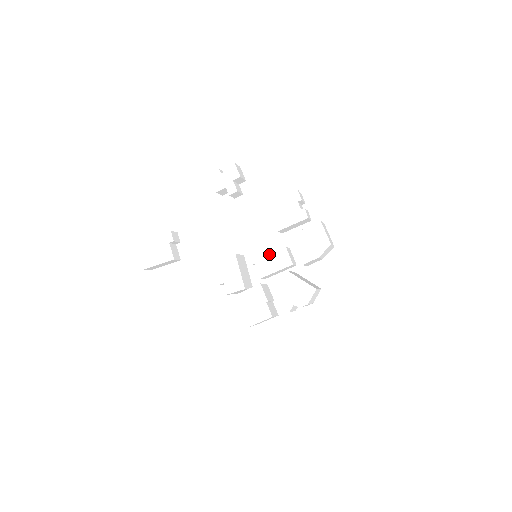
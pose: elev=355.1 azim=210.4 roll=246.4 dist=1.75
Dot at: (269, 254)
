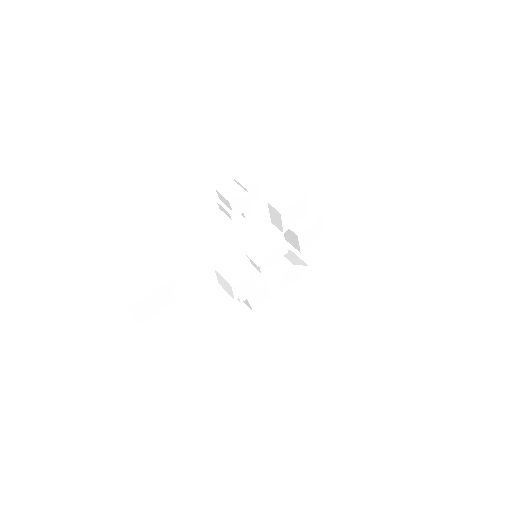
Dot at: (272, 253)
